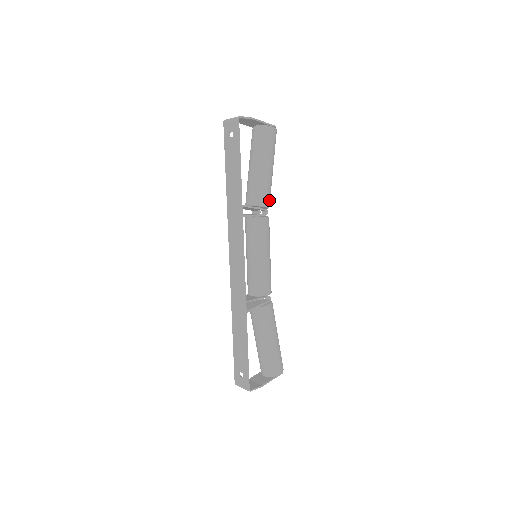
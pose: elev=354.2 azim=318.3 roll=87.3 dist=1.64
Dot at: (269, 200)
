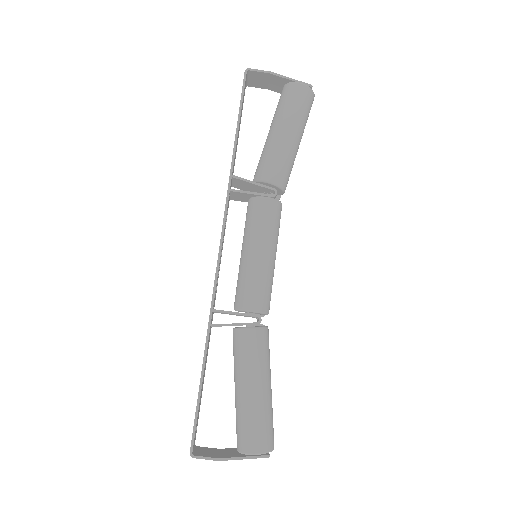
Dot at: (280, 176)
